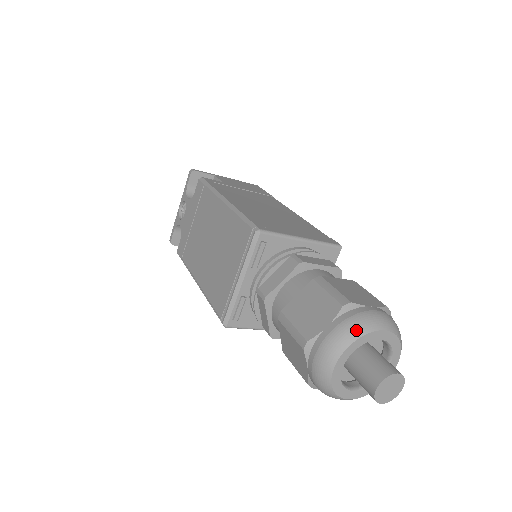
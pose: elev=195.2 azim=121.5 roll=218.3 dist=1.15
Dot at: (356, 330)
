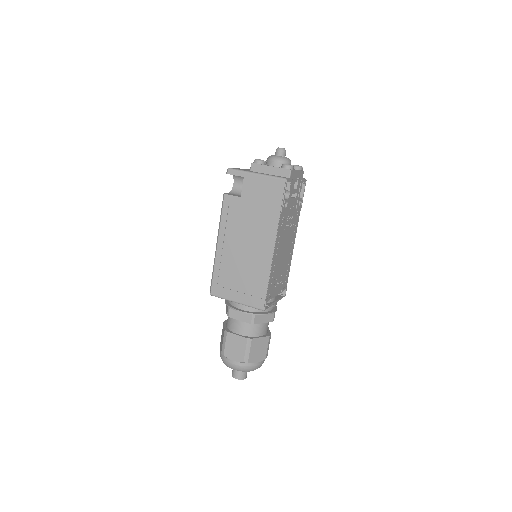
Dot at: (223, 362)
